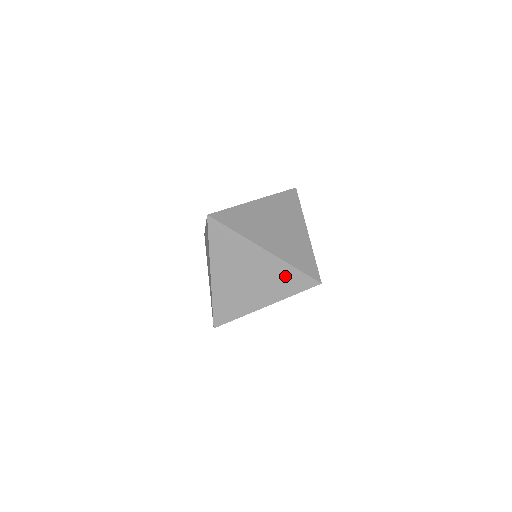
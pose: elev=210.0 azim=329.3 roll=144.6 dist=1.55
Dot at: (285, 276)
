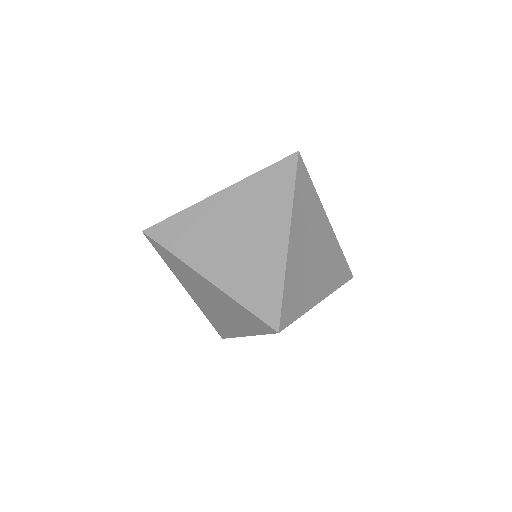
Dot at: (240, 312)
